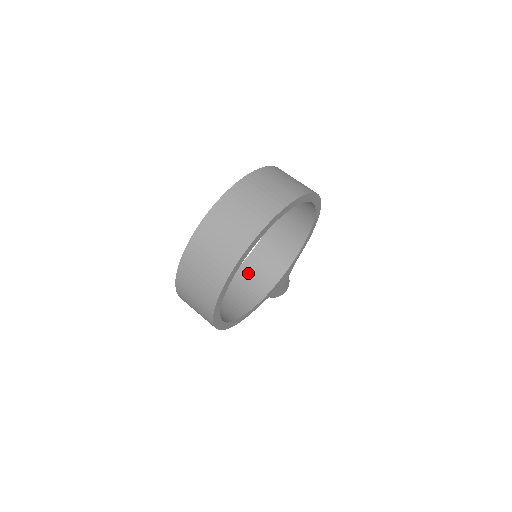
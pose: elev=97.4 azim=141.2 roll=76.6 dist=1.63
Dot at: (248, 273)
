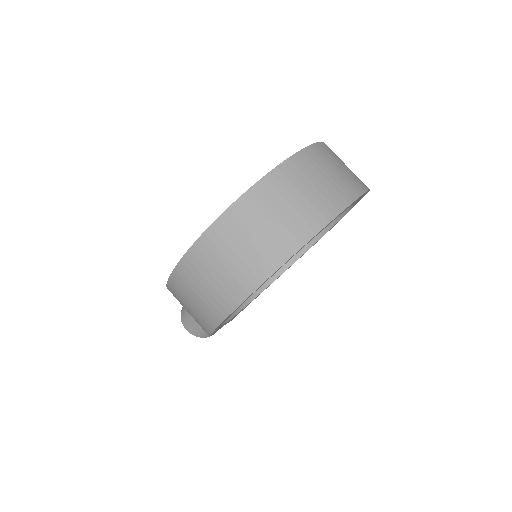
Dot at: occluded
